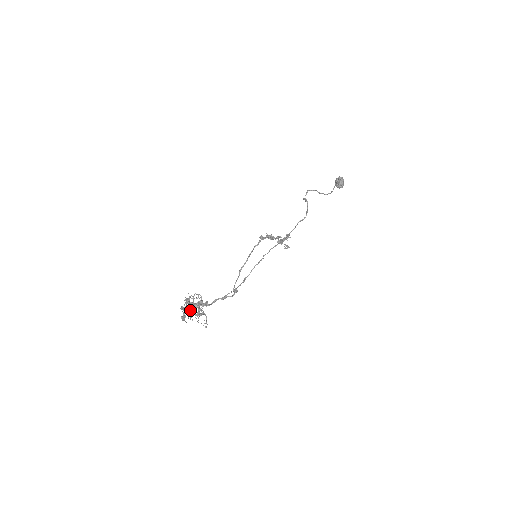
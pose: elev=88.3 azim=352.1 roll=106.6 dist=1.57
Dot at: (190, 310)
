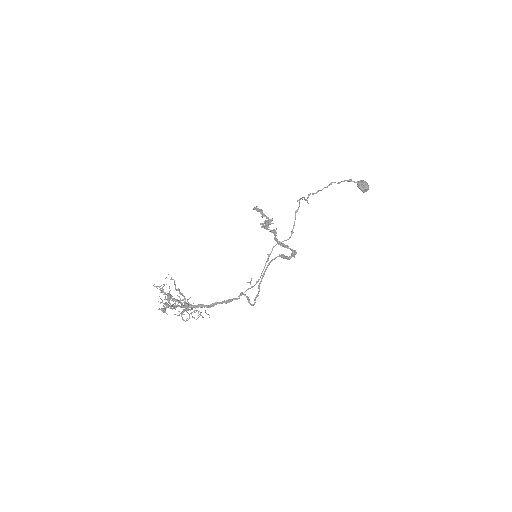
Dot at: occluded
